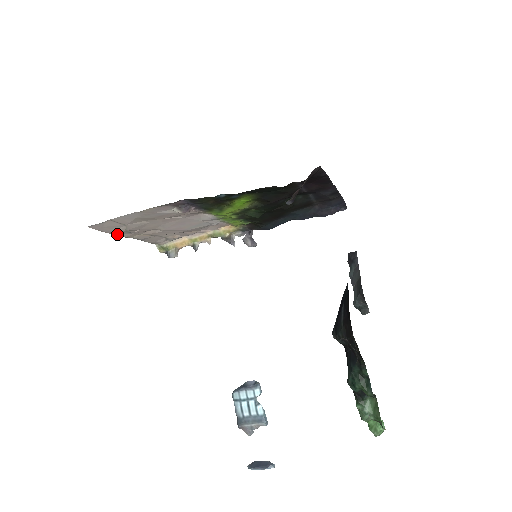
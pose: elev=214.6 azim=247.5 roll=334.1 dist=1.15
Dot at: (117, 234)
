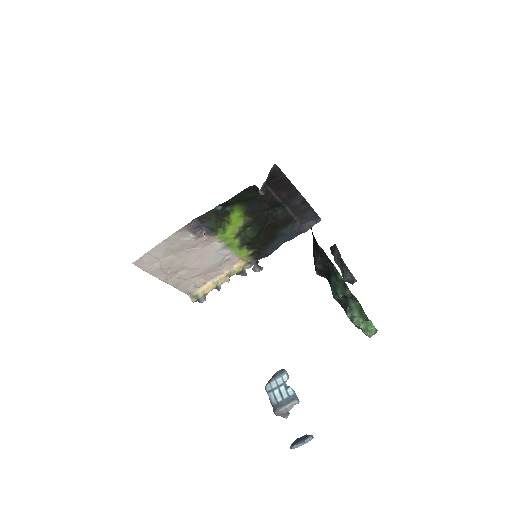
Dot at: (155, 276)
